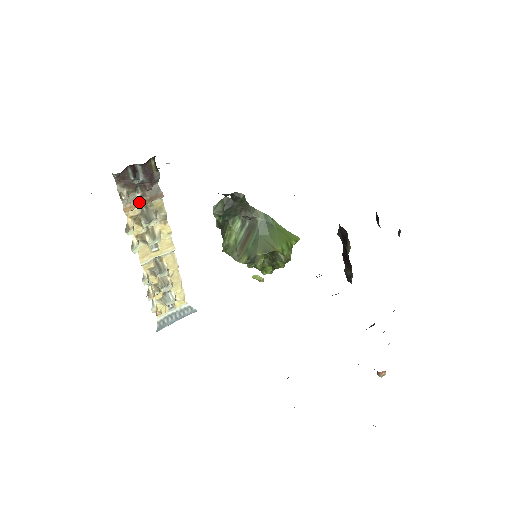
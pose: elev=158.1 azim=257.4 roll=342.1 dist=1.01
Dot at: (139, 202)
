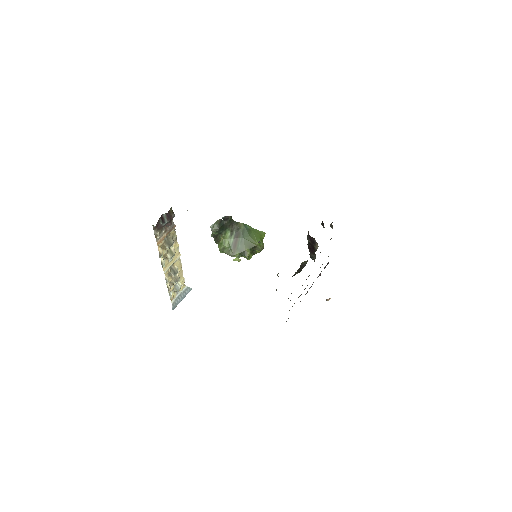
Dot at: (164, 236)
